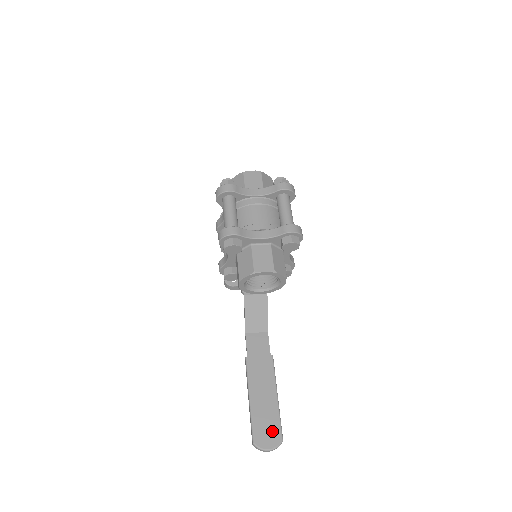
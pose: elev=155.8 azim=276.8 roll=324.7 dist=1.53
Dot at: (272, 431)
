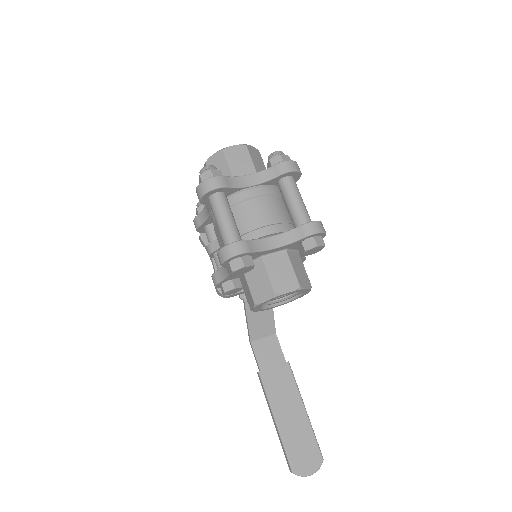
Dot at: (309, 452)
